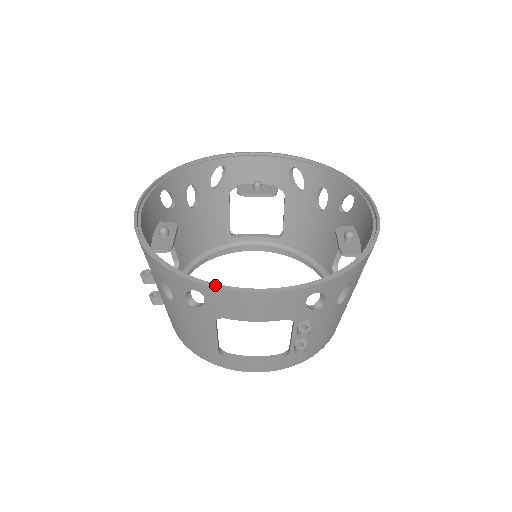
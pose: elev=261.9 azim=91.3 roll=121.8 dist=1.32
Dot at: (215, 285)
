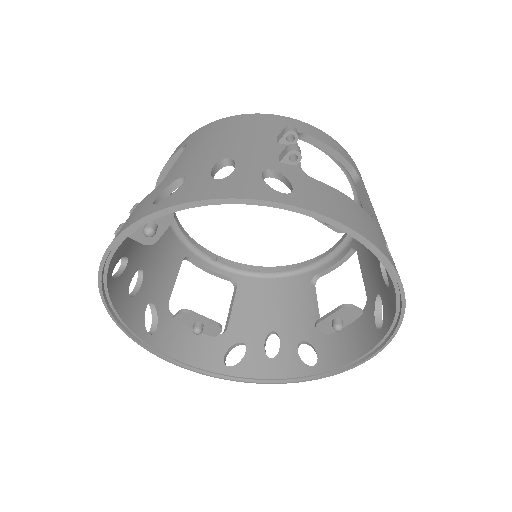
Dot at: (329, 376)
